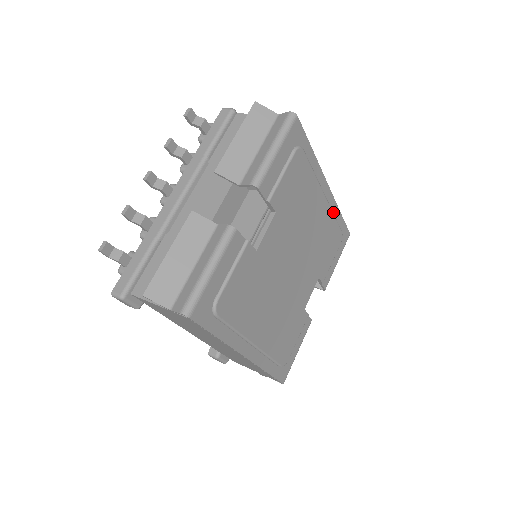
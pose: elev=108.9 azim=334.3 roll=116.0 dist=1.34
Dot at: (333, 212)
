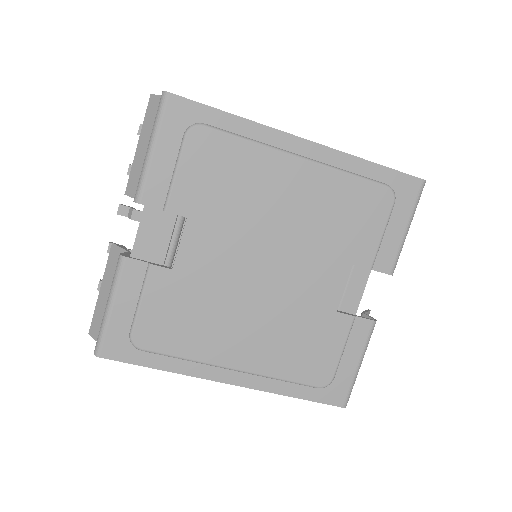
Dot at: (345, 168)
